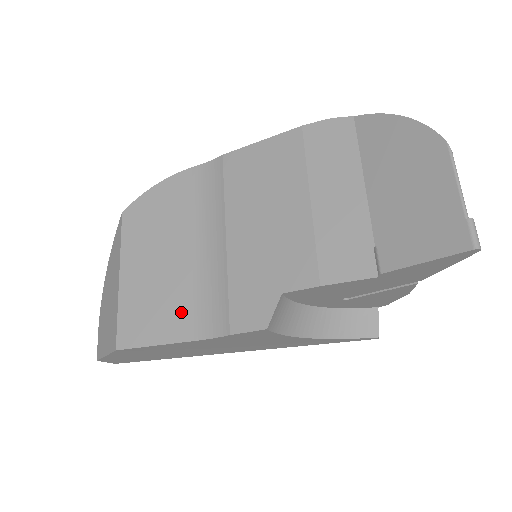
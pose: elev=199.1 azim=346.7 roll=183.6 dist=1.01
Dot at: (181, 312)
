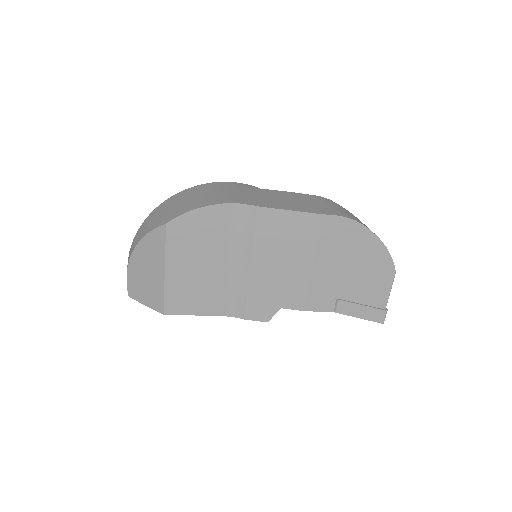
Dot at: (212, 300)
